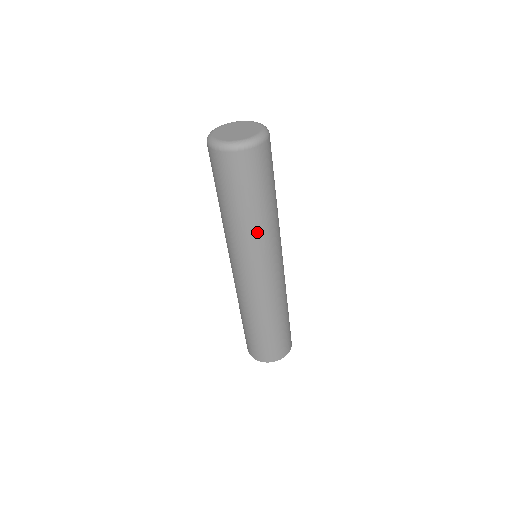
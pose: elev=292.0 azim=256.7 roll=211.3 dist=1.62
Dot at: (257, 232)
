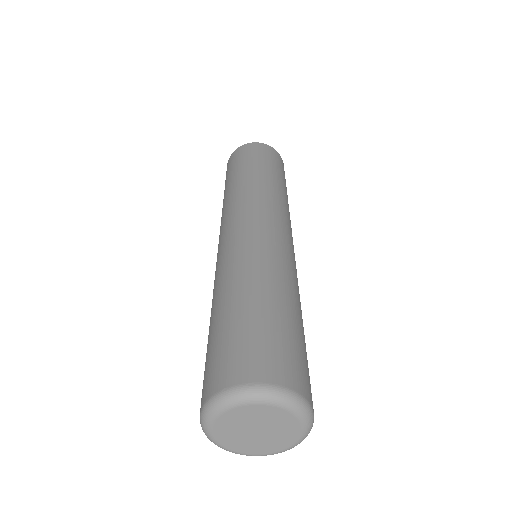
Dot at: occluded
